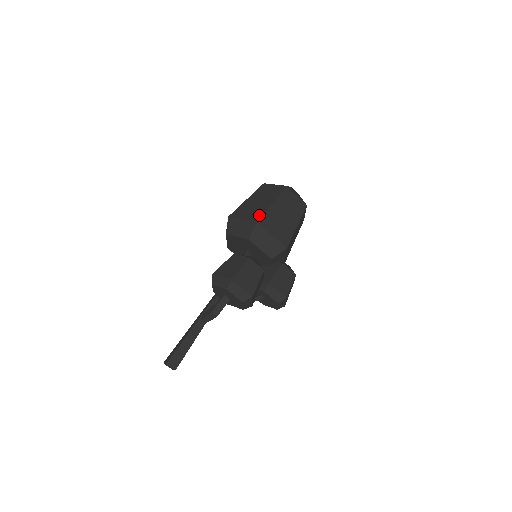
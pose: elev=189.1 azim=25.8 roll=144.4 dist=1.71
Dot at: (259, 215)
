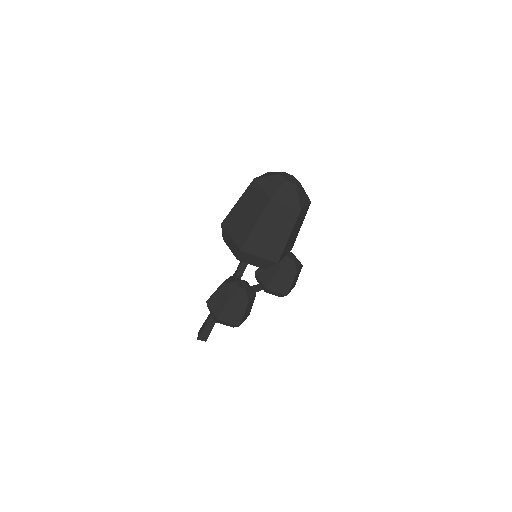
Dot at: (242, 240)
